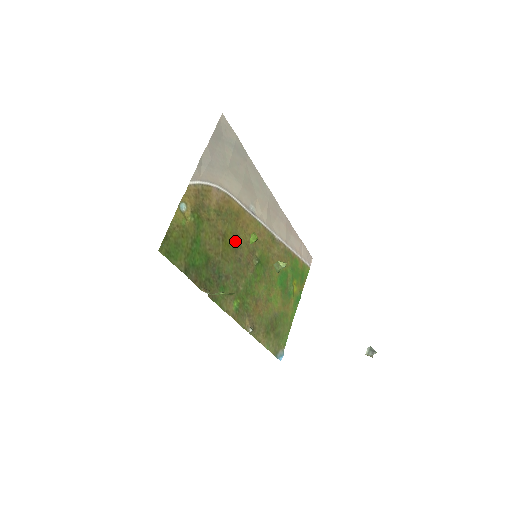
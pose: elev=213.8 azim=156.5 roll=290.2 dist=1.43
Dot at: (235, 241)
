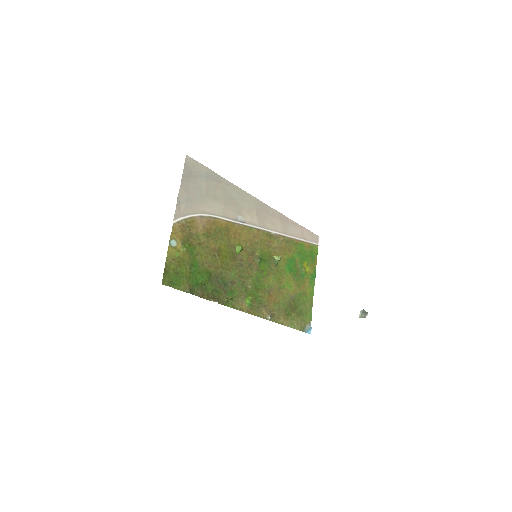
Dot at: (231, 251)
